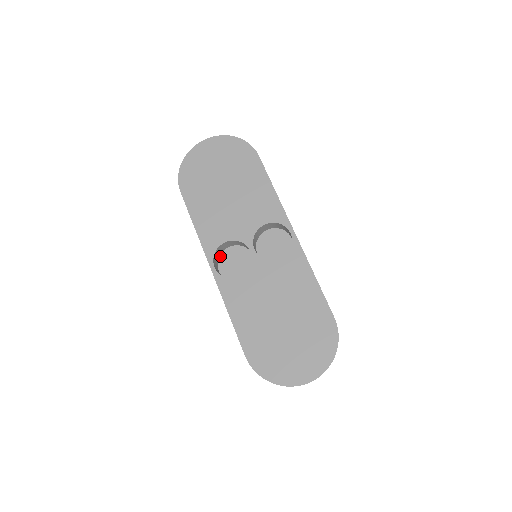
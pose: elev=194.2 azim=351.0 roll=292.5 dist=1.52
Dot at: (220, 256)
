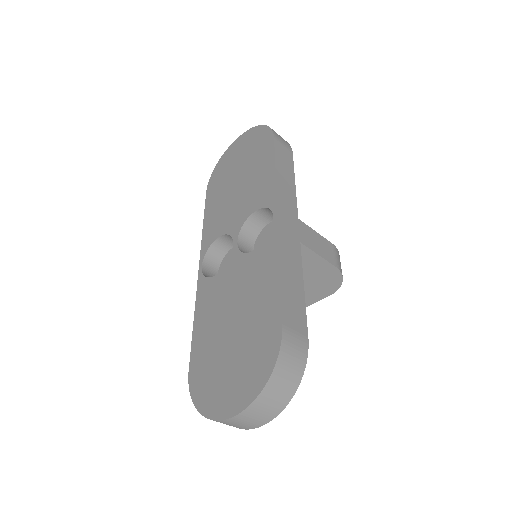
Dot at: (224, 258)
